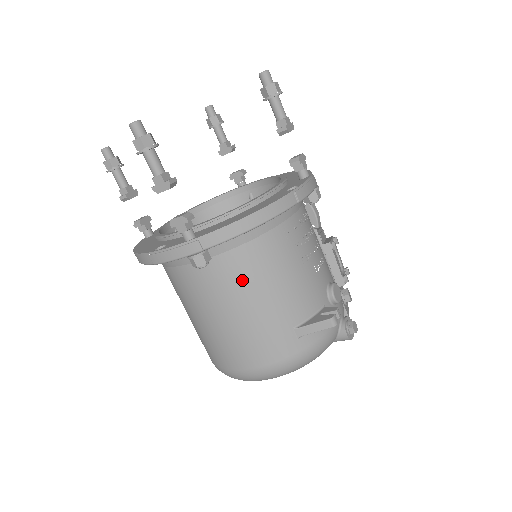
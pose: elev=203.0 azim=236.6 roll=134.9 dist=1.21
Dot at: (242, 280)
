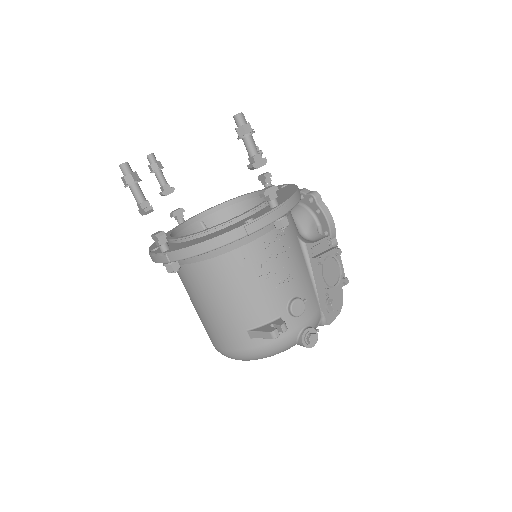
Dot at: (206, 286)
